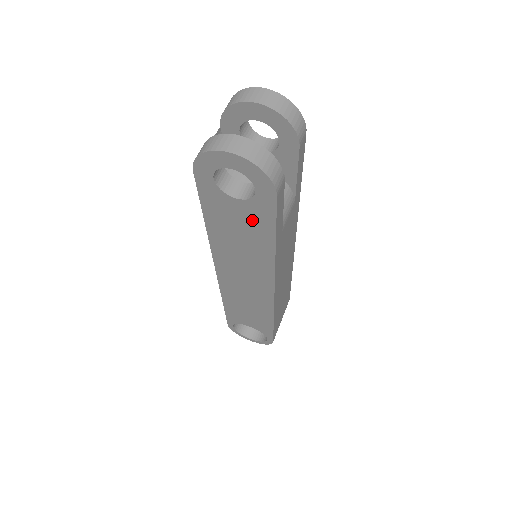
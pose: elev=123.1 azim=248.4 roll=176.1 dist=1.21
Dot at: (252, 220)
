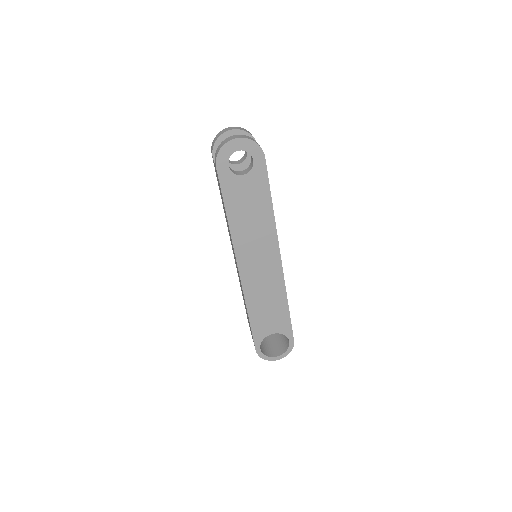
Dot at: (255, 189)
